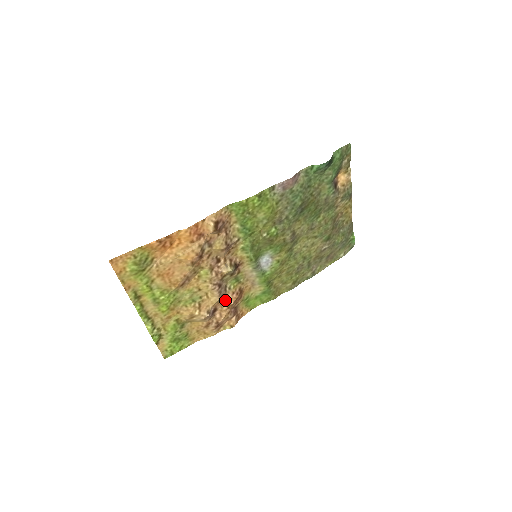
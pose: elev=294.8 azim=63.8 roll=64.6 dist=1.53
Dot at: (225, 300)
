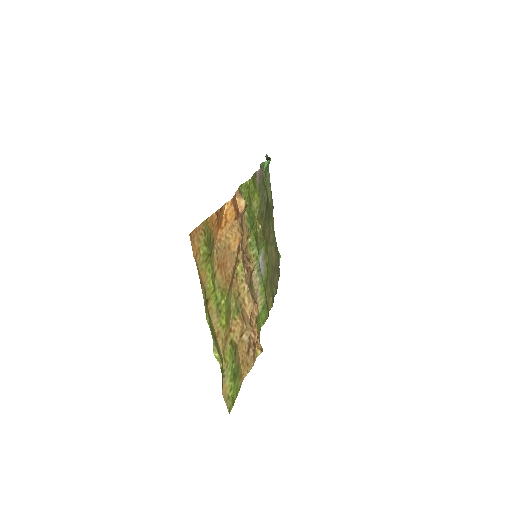
Dot at: (252, 312)
